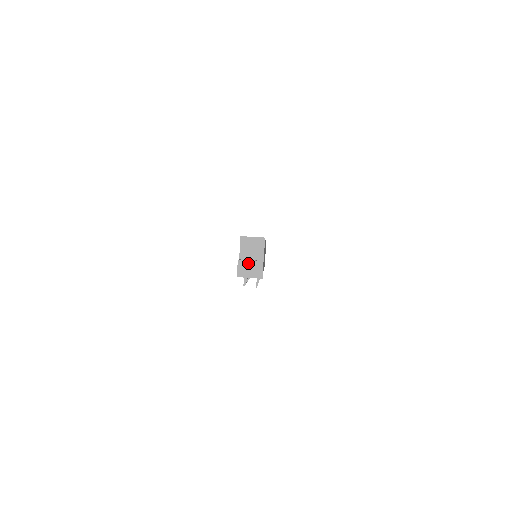
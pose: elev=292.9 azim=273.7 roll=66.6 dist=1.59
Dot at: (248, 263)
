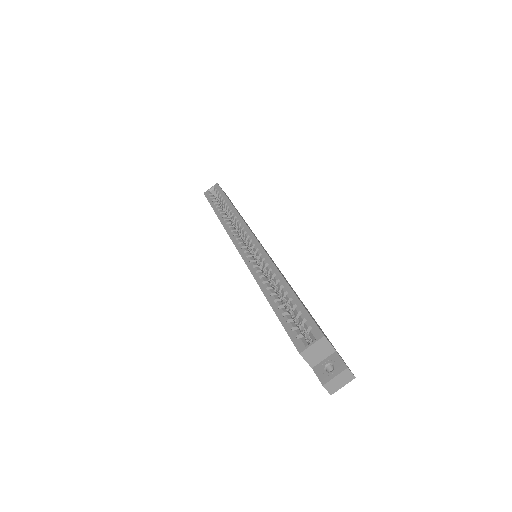
Dot at: (334, 380)
